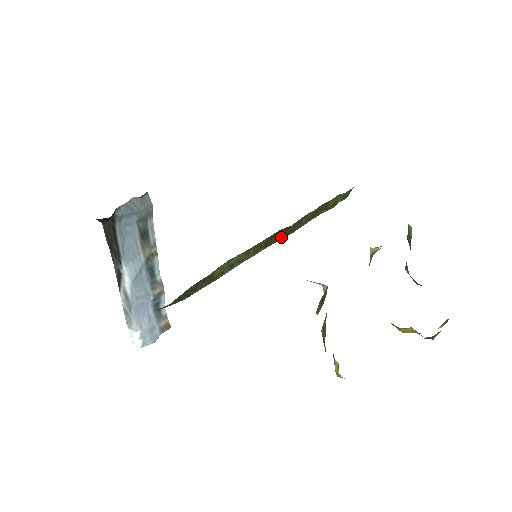
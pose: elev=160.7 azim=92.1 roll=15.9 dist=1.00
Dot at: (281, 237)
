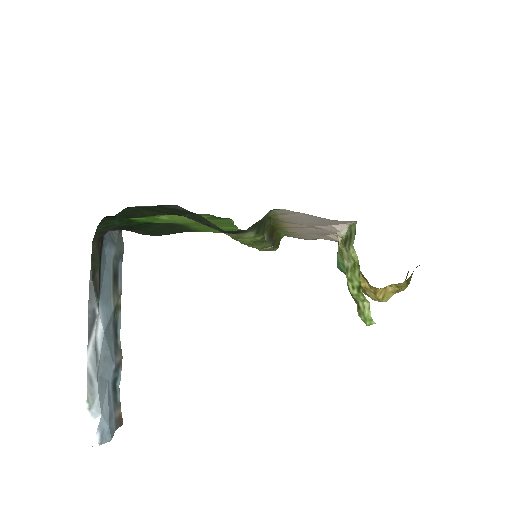
Dot at: (270, 240)
